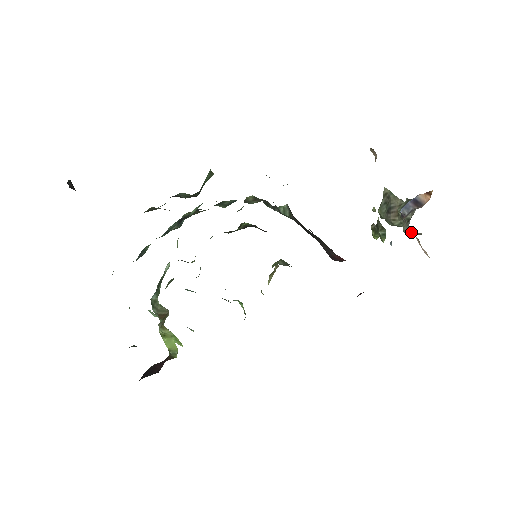
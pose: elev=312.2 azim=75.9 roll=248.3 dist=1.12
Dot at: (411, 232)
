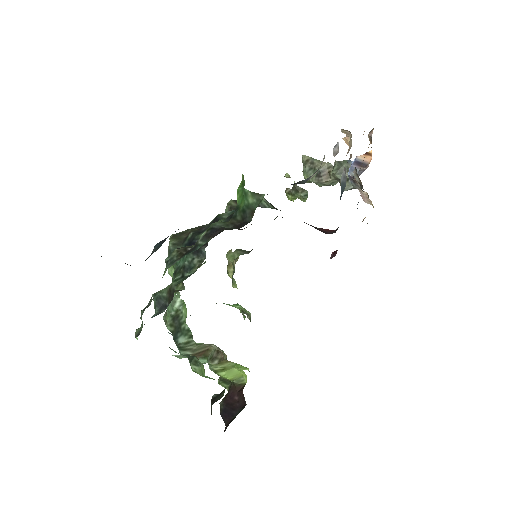
Dot at: (351, 188)
